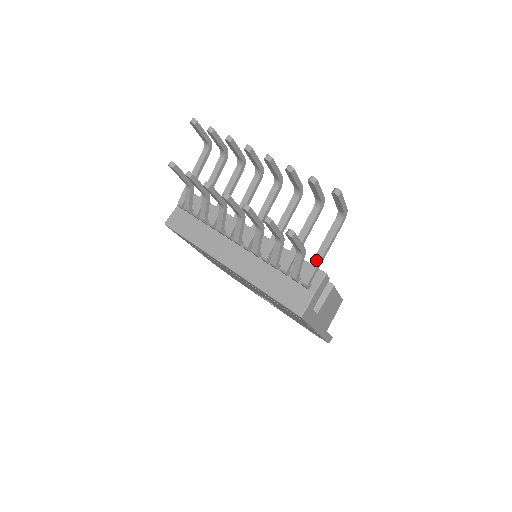
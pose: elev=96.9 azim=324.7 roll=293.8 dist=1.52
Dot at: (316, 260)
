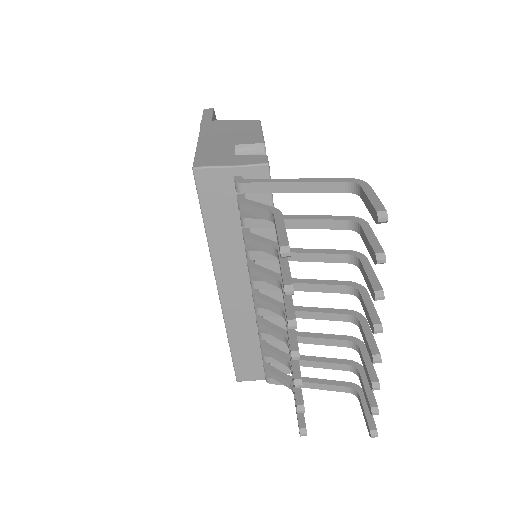
Dot at: occluded
